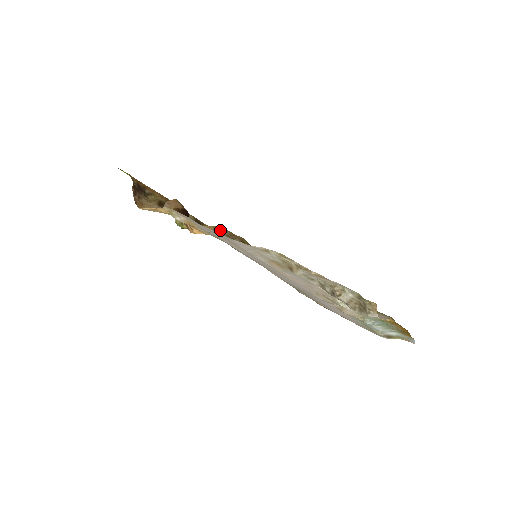
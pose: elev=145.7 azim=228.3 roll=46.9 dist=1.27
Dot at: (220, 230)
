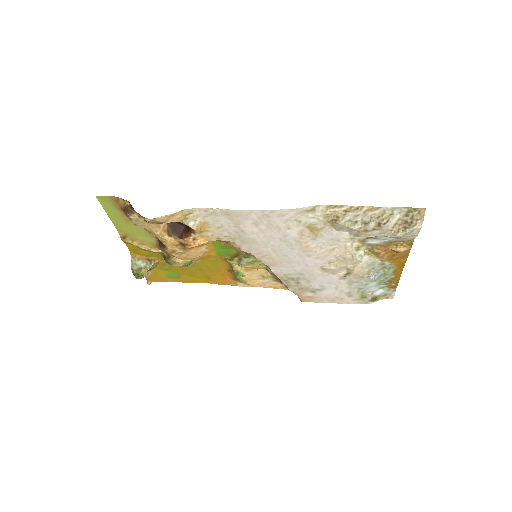
Dot at: occluded
